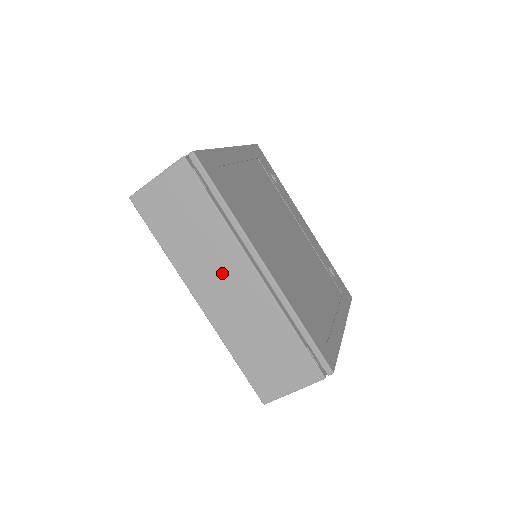
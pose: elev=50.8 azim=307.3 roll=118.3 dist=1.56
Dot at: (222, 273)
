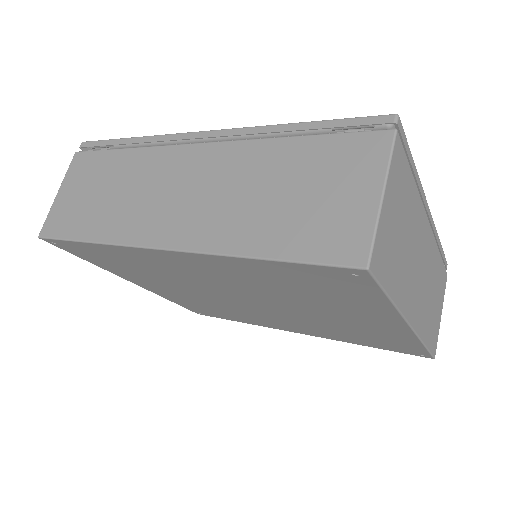
Dot at: (166, 187)
